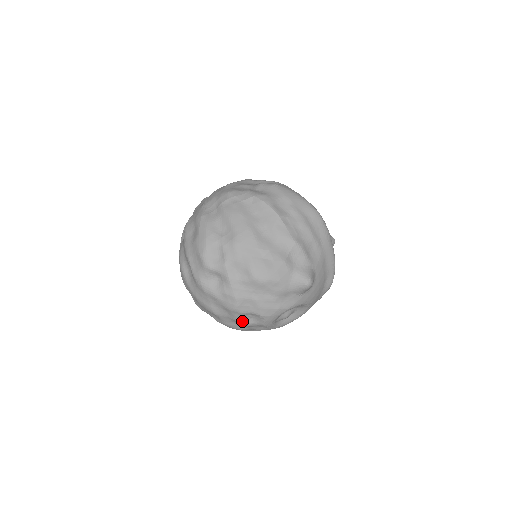
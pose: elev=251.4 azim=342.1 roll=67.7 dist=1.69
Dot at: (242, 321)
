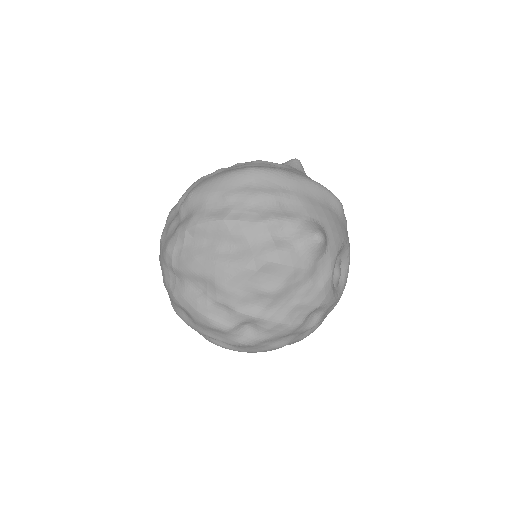
Dot at: (310, 326)
